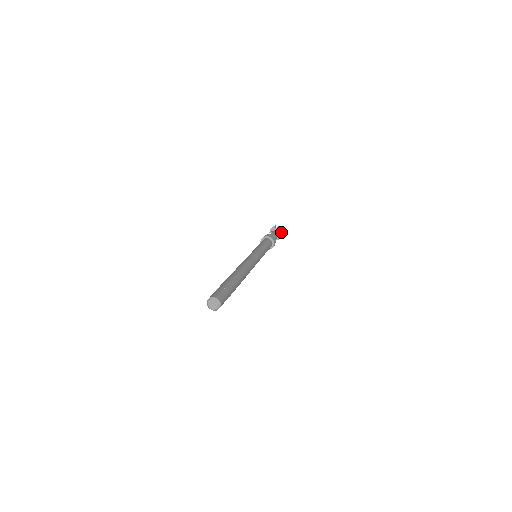
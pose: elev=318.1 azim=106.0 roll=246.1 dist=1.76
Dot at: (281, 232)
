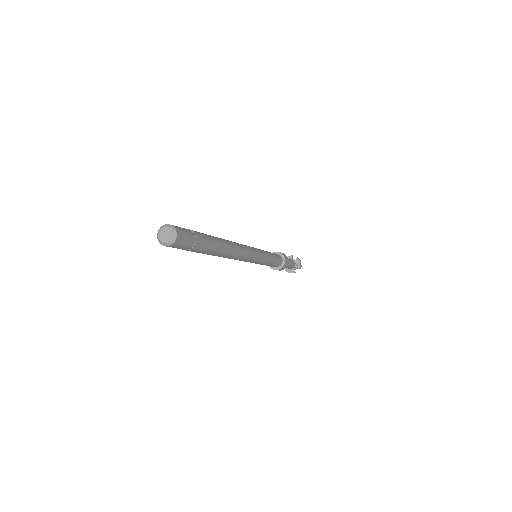
Dot at: (298, 264)
